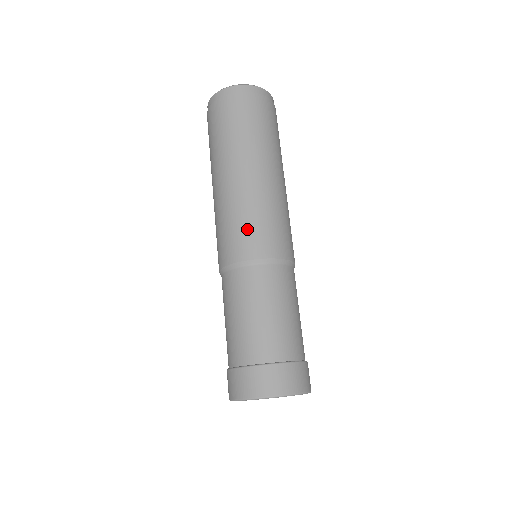
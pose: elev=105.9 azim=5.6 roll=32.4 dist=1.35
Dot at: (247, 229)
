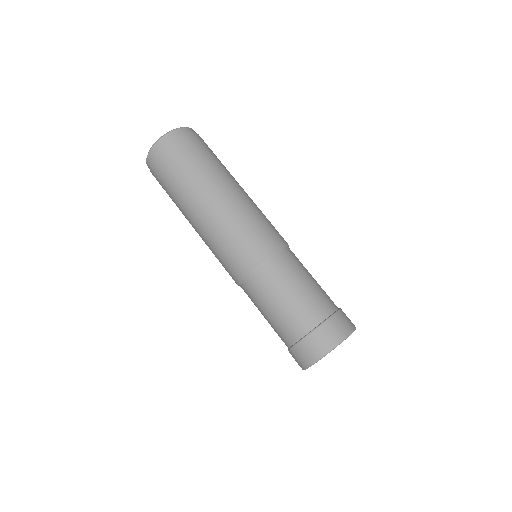
Dot at: (226, 256)
